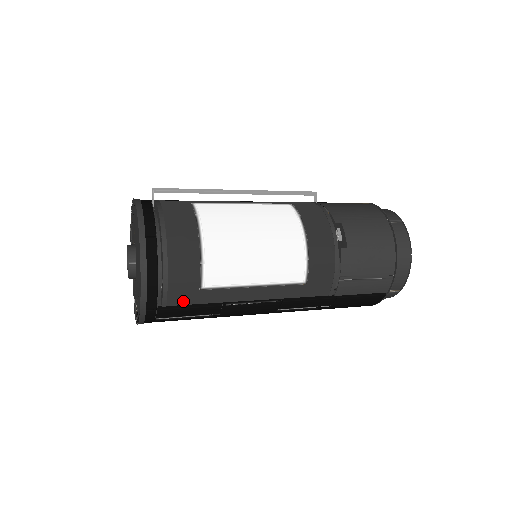
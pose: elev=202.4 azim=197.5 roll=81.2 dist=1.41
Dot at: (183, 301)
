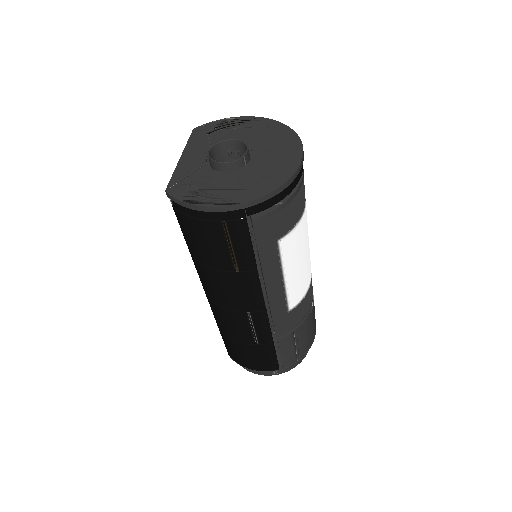
Dot at: (261, 234)
